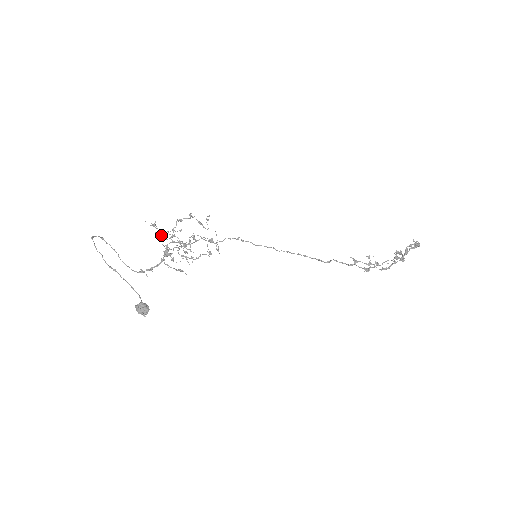
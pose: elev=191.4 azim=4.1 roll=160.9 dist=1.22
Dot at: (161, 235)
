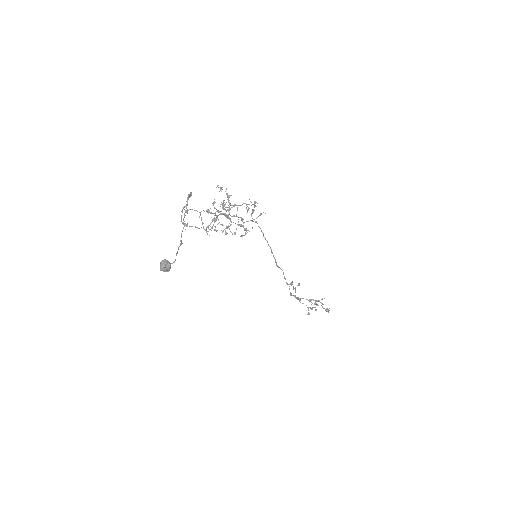
Dot at: (224, 204)
